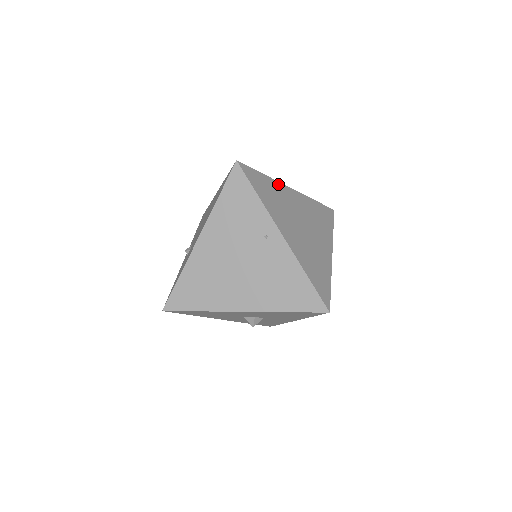
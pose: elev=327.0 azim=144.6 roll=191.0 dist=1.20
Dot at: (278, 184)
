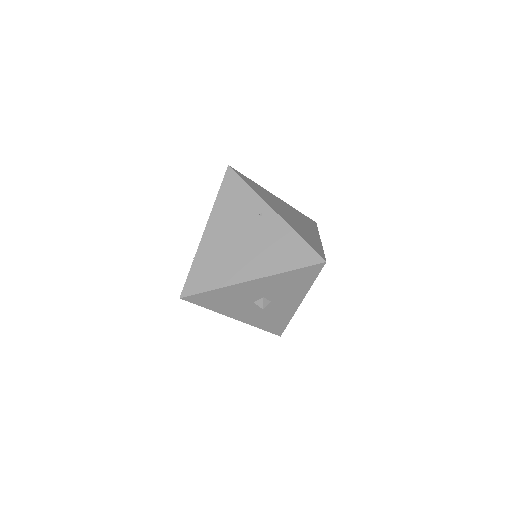
Dot at: (264, 189)
